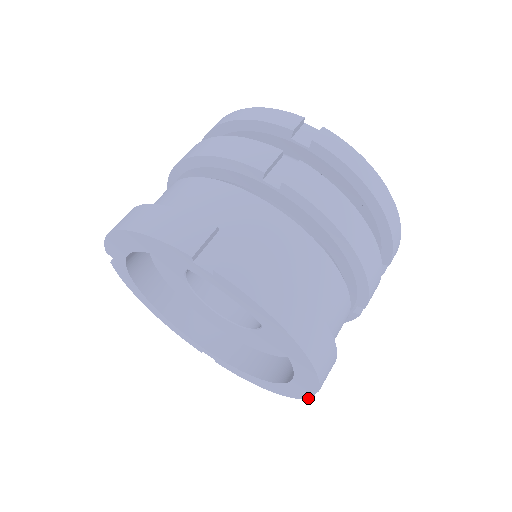
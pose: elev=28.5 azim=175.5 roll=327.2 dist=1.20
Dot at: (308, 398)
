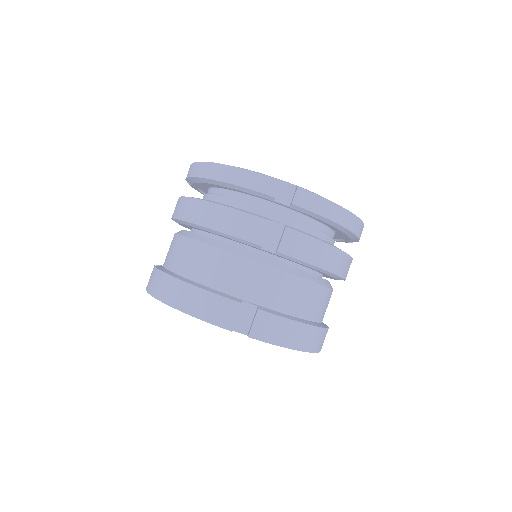
Dot at: occluded
